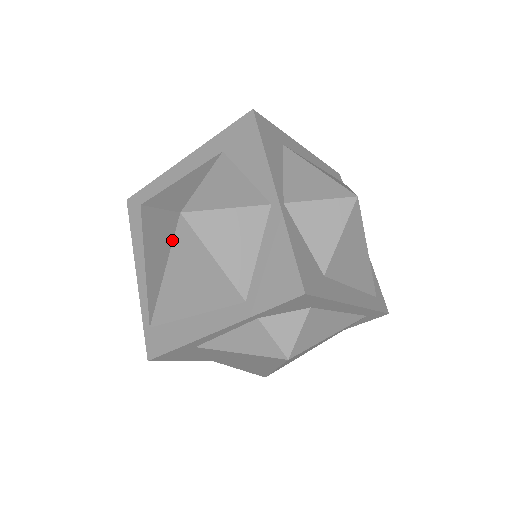
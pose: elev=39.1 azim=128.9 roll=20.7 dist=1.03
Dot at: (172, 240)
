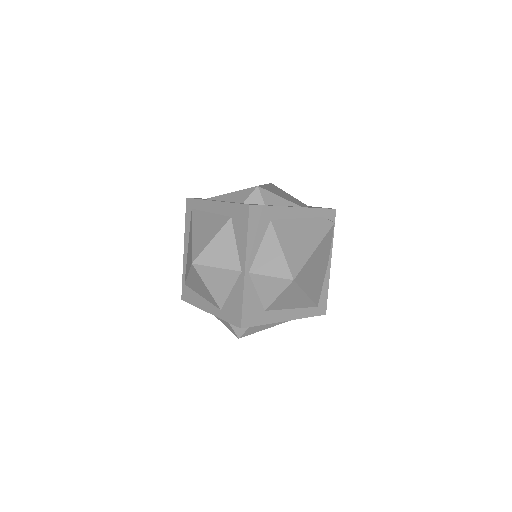
Dot at: (190, 268)
